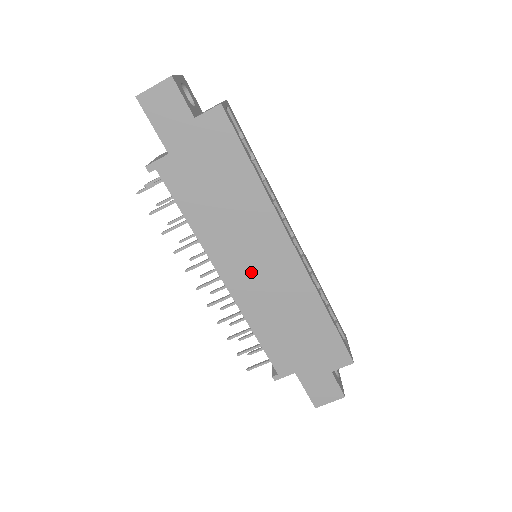
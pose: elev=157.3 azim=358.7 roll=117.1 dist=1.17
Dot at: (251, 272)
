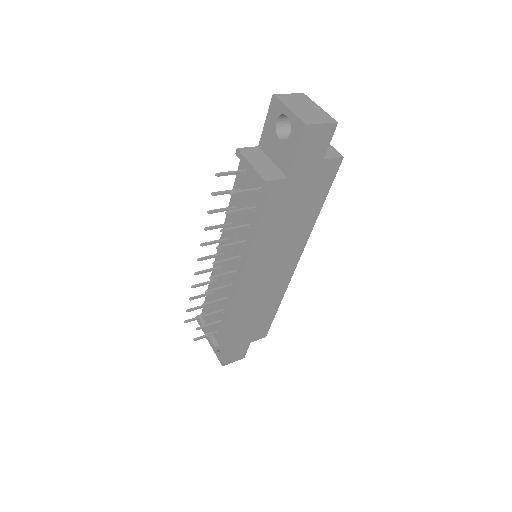
Dot at: (262, 275)
